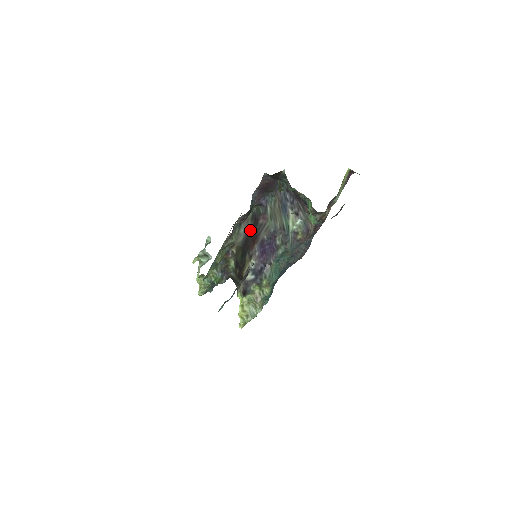
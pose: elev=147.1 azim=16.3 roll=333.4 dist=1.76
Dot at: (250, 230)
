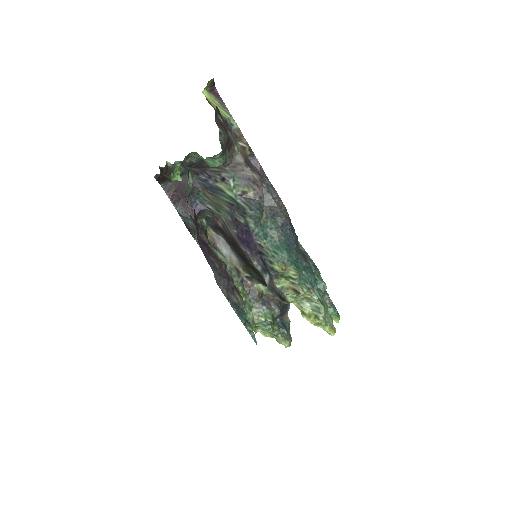
Dot at: (228, 242)
